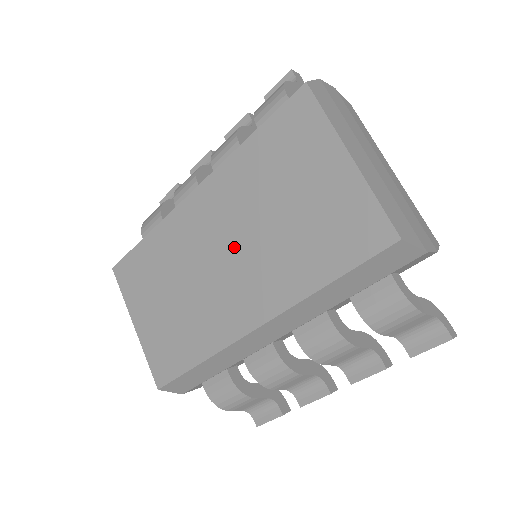
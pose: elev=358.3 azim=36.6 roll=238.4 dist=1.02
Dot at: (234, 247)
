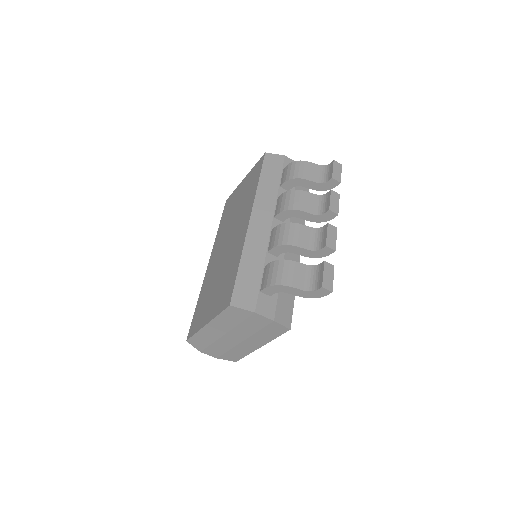
Dot at: (230, 234)
